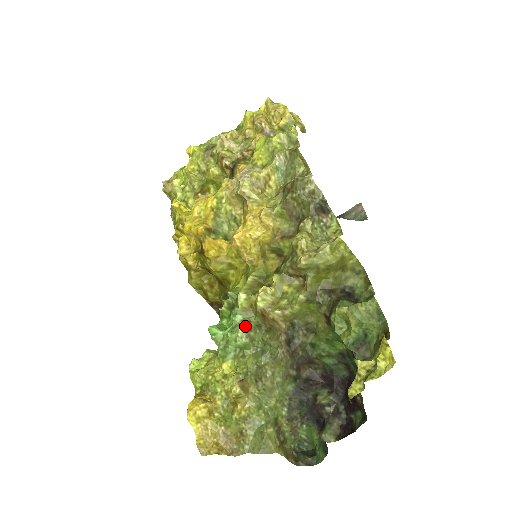
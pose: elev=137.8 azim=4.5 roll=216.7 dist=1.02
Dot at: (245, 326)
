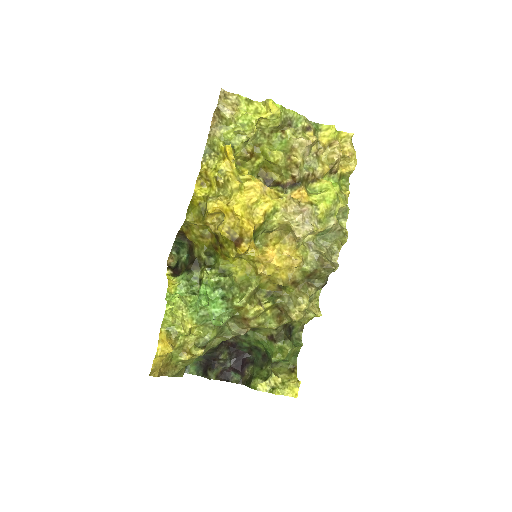
Dot at: occluded
